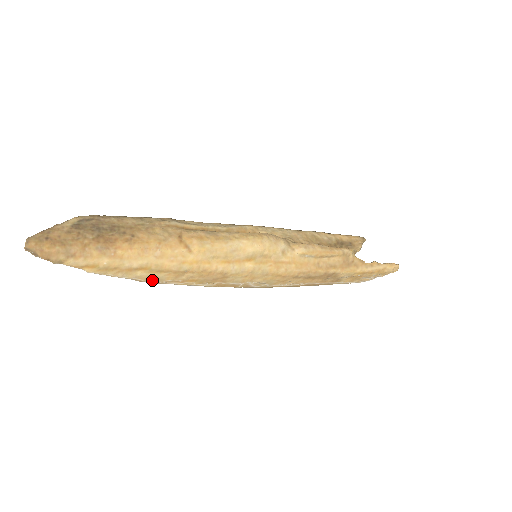
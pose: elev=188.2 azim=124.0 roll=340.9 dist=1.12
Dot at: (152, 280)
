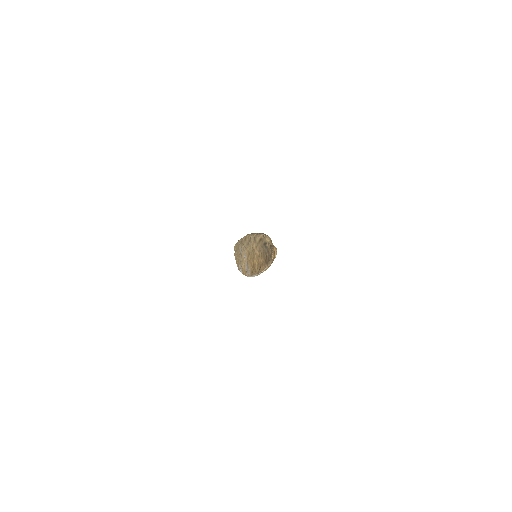
Dot at: occluded
